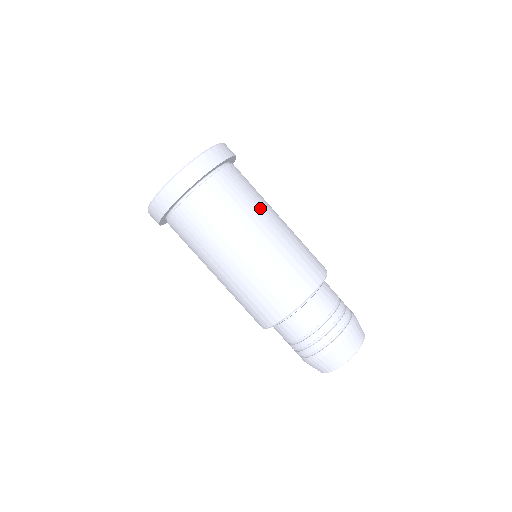
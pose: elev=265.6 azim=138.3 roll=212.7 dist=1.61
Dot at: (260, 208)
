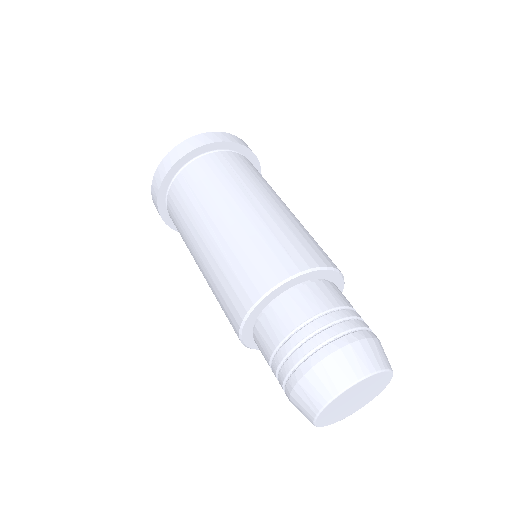
Dot at: (277, 195)
